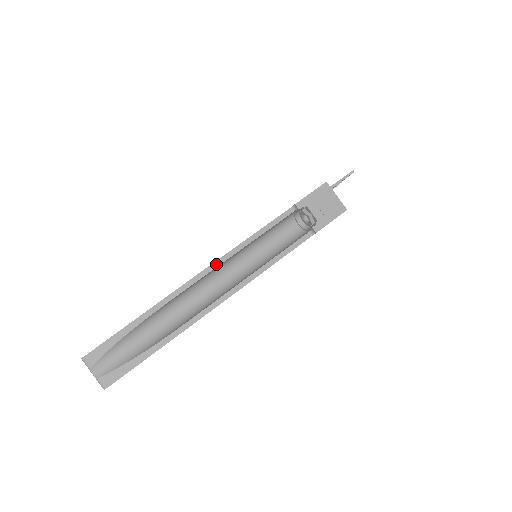
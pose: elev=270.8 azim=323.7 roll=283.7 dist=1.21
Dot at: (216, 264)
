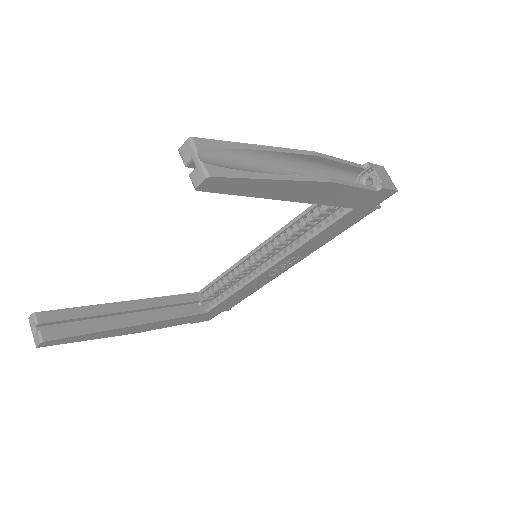
Dot at: (318, 154)
